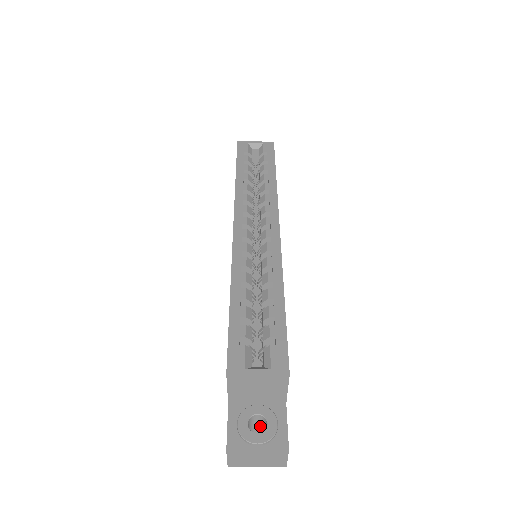
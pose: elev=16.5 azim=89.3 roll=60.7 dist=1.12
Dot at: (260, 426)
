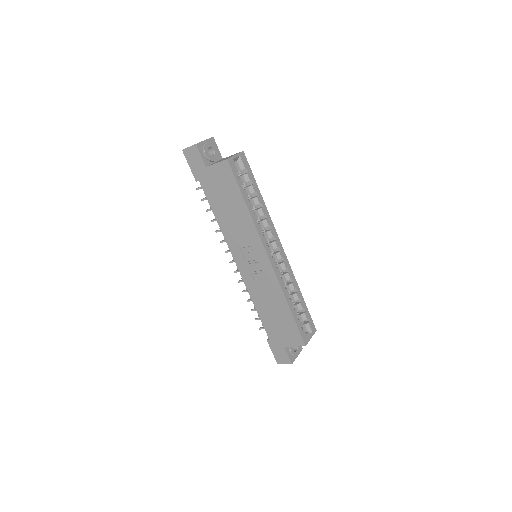
Dot at: occluded
